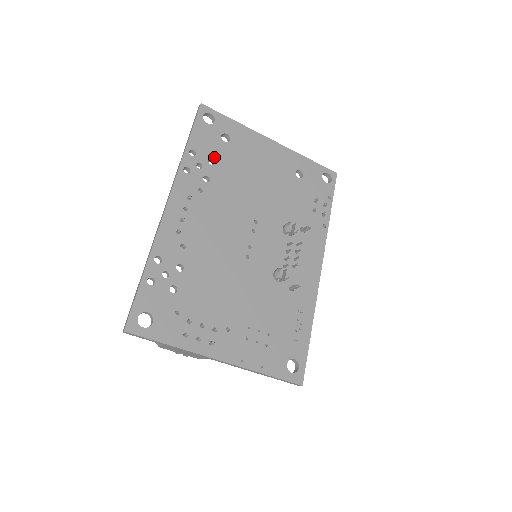
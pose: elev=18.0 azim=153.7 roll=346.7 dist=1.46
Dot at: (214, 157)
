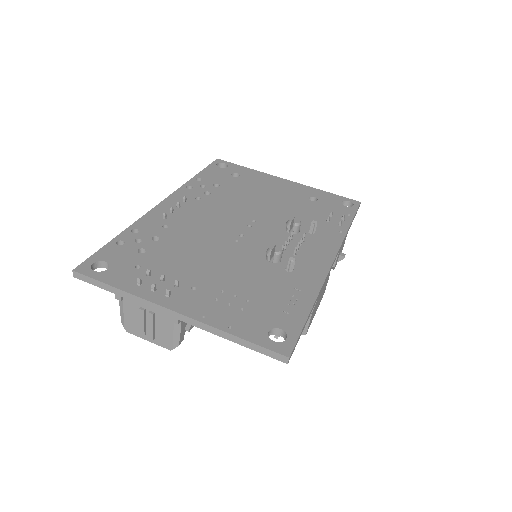
Dot at: (220, 183)
